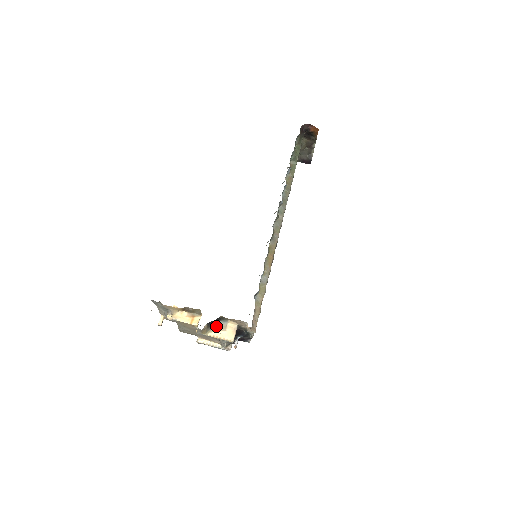
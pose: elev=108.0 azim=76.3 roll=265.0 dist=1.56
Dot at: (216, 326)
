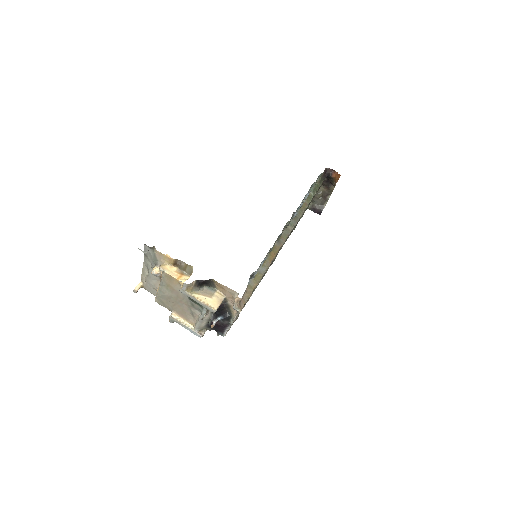
Dot at: (203, 290)
